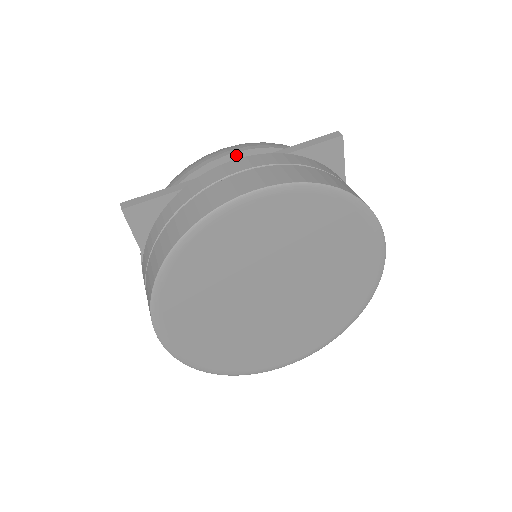
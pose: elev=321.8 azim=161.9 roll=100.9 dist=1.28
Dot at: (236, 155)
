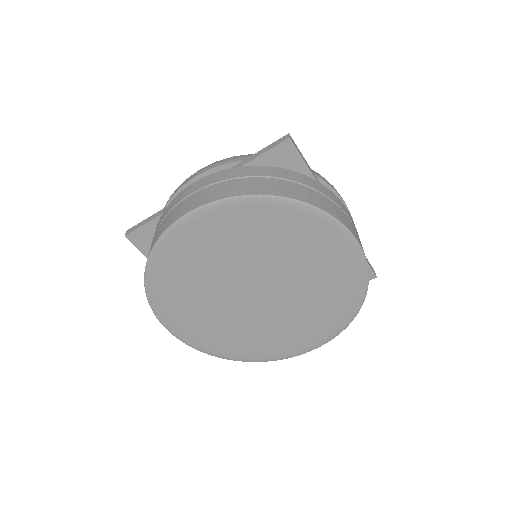
Dot at: (201, 176)
